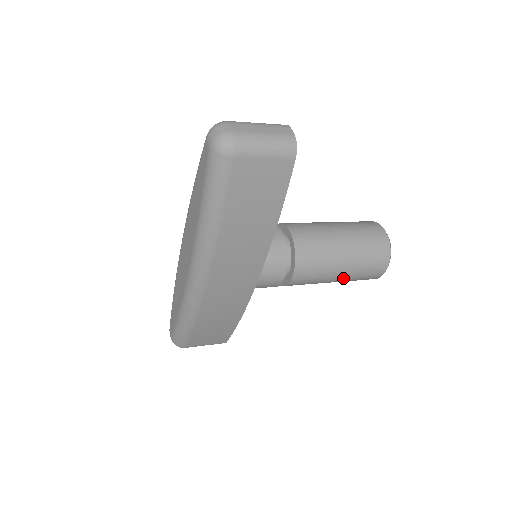
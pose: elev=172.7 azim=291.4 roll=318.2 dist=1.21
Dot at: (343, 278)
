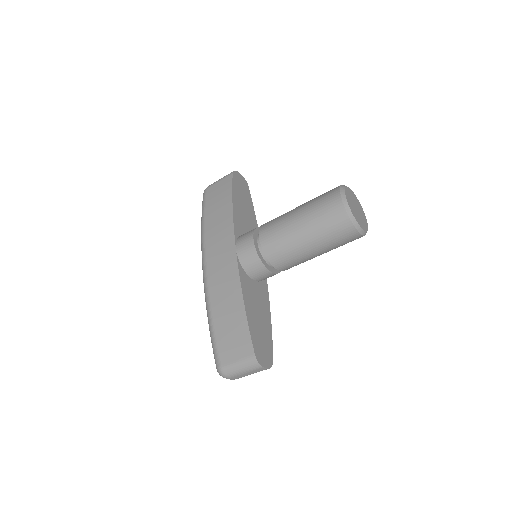
Dot at: (304, 221)
